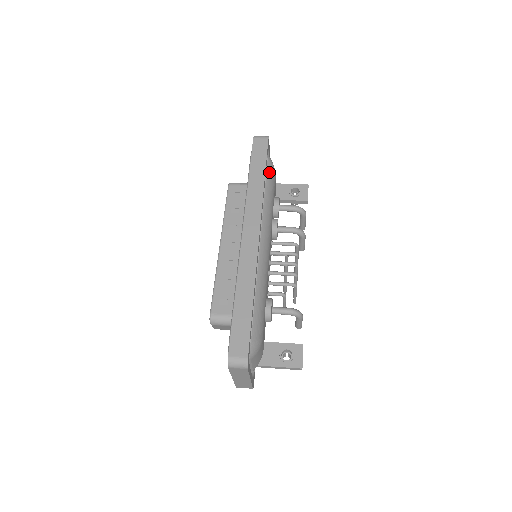
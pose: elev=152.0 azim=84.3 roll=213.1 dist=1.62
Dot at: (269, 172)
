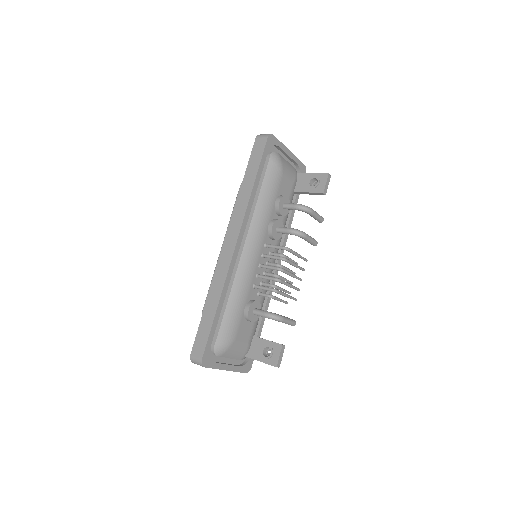
Dot at: (269, 173)
